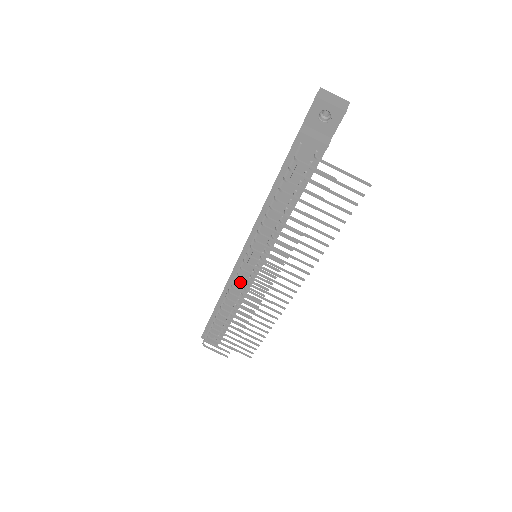
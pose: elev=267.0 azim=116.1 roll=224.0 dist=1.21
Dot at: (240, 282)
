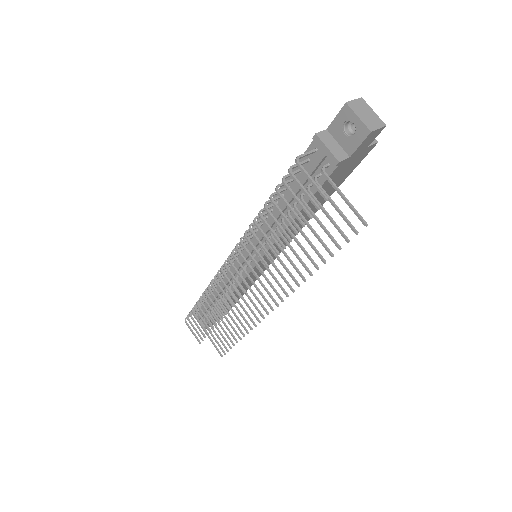
Dot at: occluded
